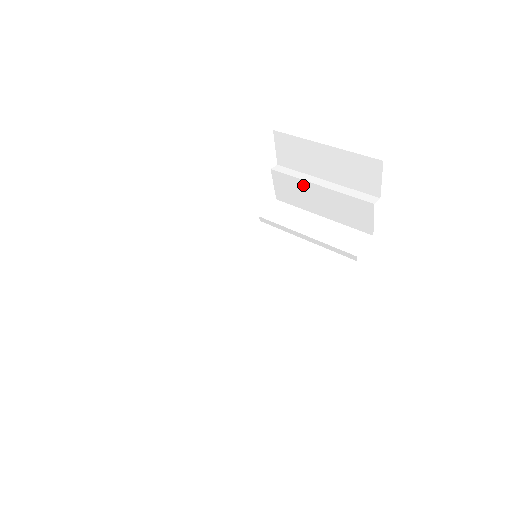
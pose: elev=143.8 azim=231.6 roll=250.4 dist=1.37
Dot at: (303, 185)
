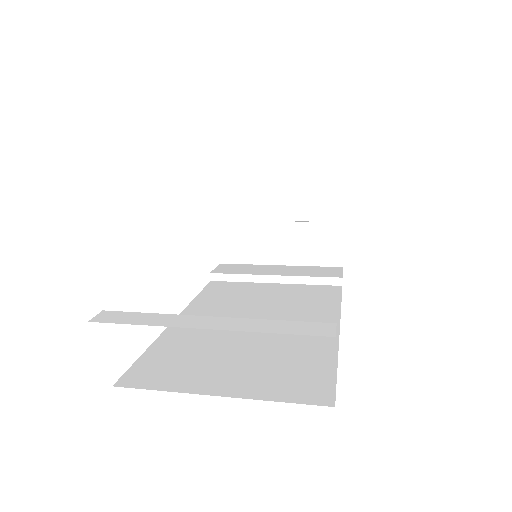
Dot at: (258, 228)
